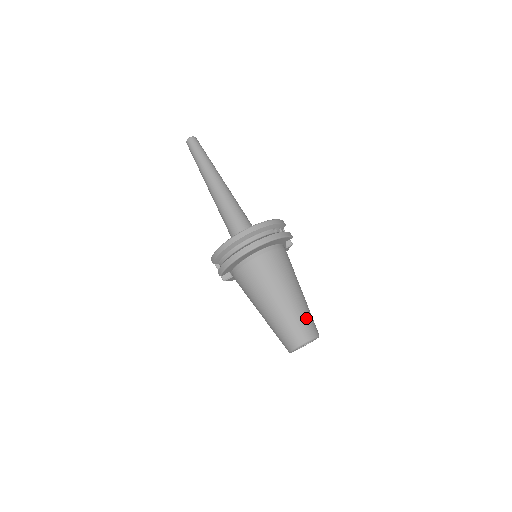
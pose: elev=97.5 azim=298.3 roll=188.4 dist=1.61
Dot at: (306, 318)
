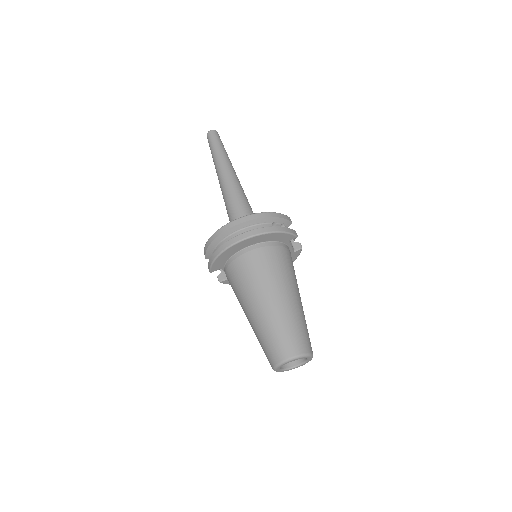
Dot at: (296, 330)
